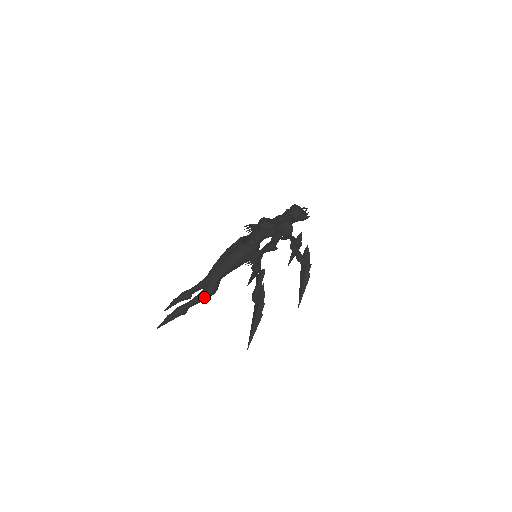
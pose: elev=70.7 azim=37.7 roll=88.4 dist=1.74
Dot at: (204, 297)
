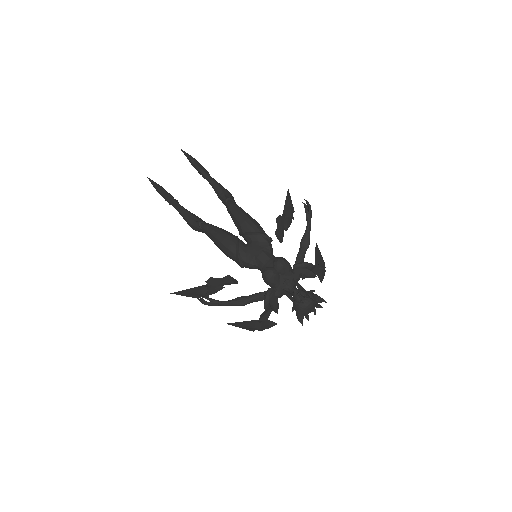
Dot at: (188, 223)
